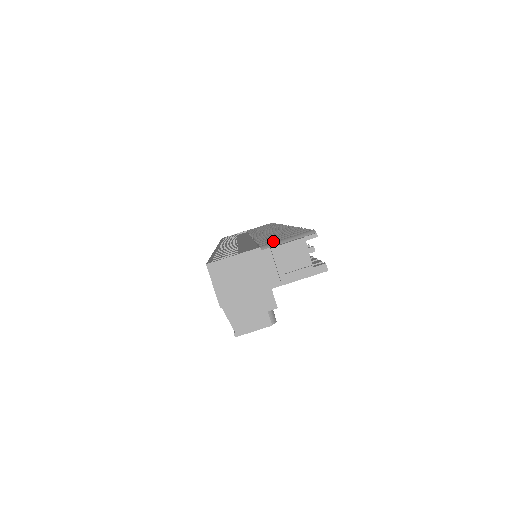
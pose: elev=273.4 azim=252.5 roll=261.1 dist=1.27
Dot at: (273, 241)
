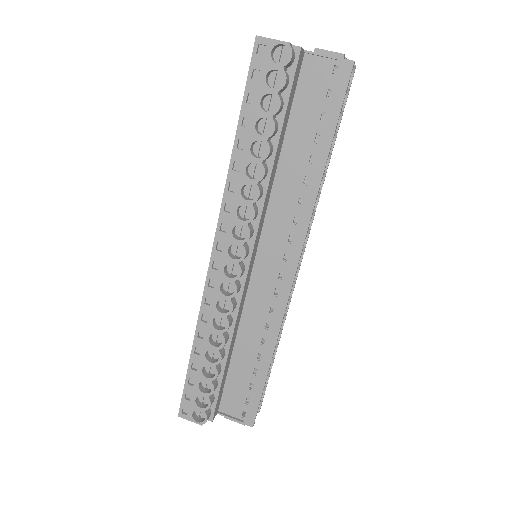
Dot at: occluded
